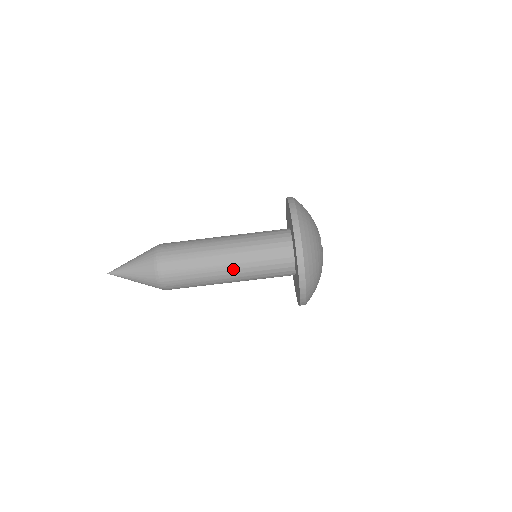
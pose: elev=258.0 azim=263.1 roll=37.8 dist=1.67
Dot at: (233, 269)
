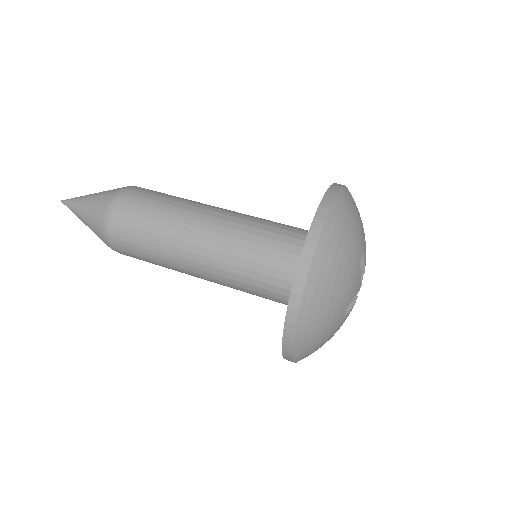
Dot at: (208, 248)
